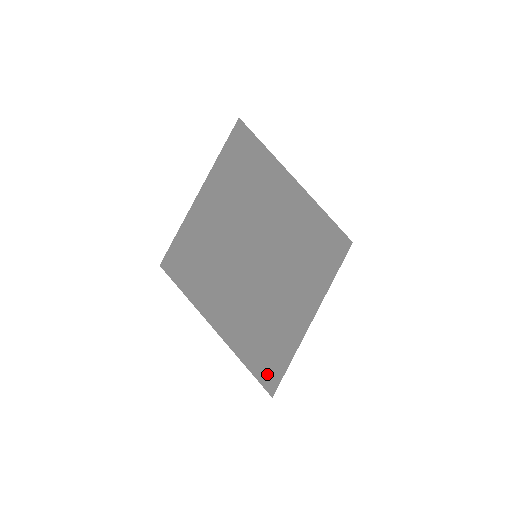
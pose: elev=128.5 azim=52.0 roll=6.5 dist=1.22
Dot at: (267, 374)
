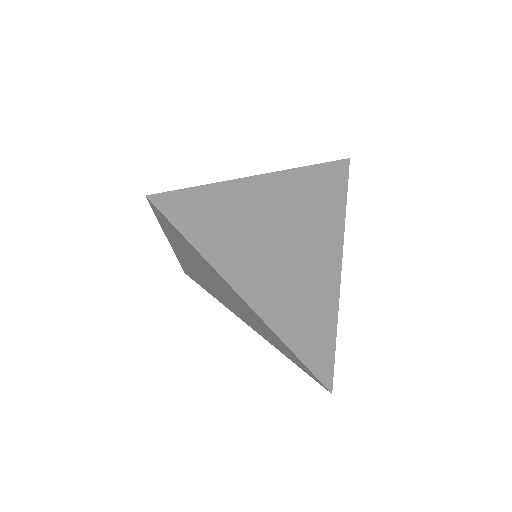
Dot at: (317, 380)
